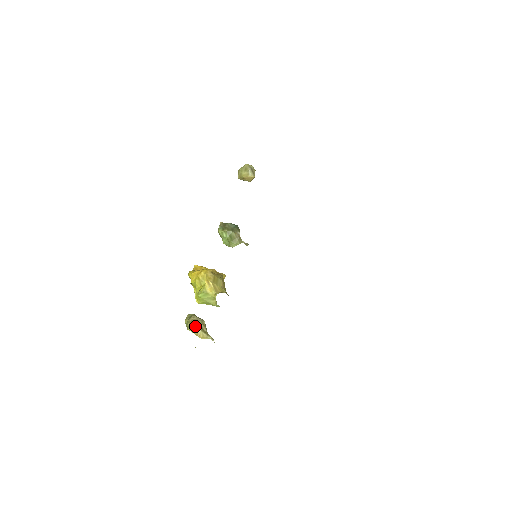
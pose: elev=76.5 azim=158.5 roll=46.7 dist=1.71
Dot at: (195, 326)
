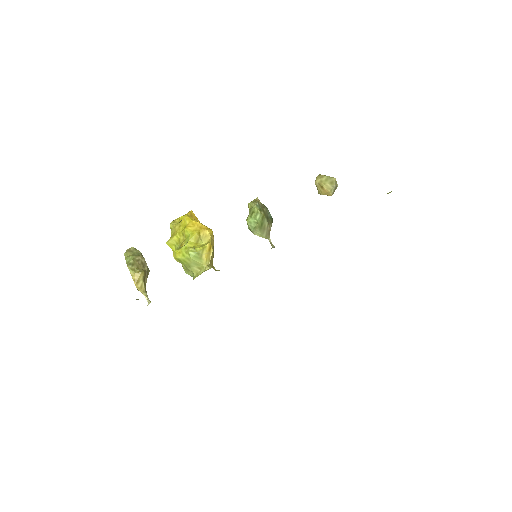
Dot at: (140, 270)
